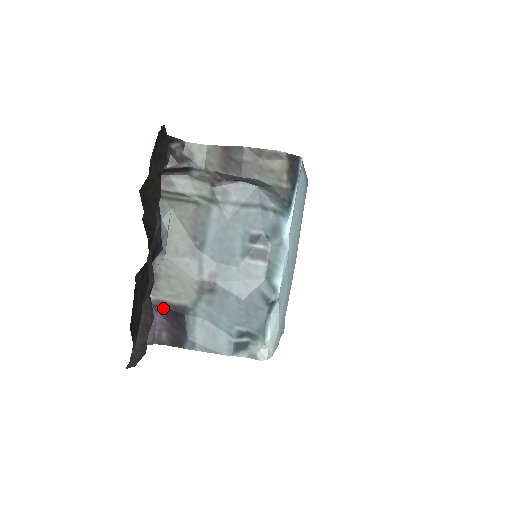
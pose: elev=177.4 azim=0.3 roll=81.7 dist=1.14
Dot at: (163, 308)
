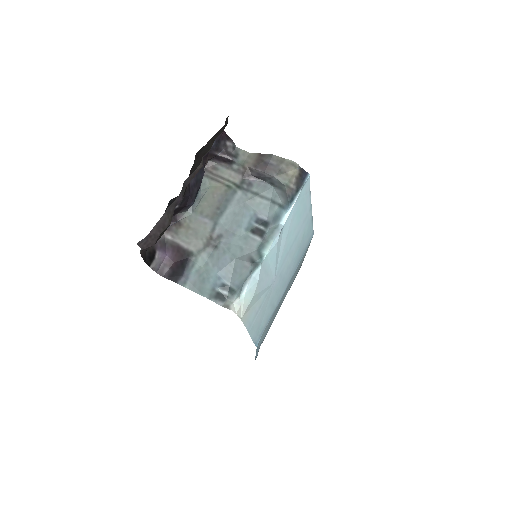
Dot at: (175, 248)
